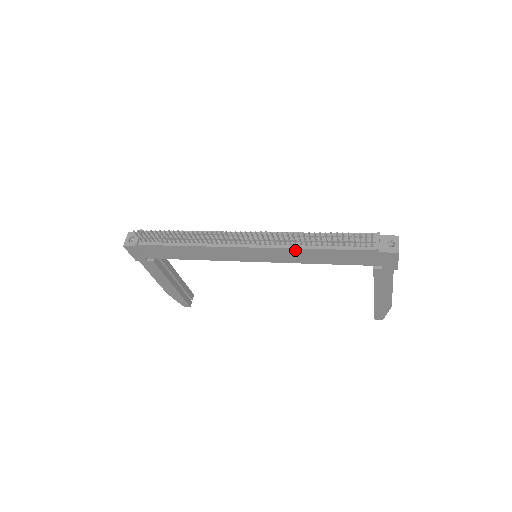
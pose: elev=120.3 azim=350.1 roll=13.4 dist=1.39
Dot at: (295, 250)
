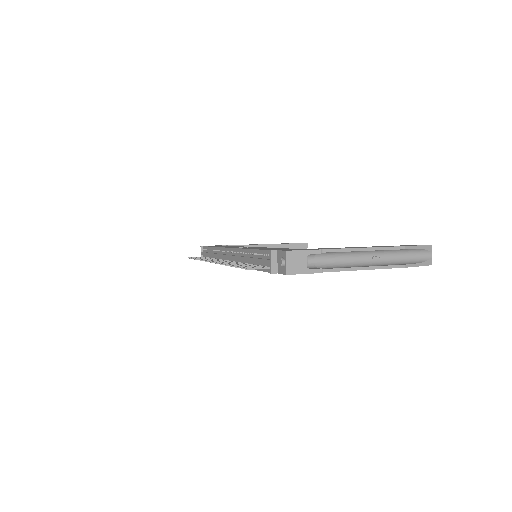
Dot at: occluded
